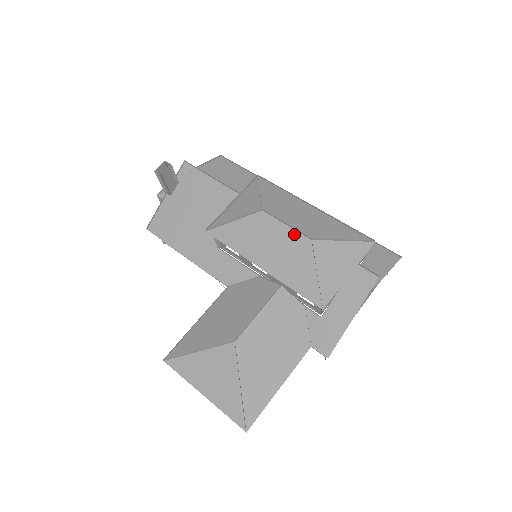
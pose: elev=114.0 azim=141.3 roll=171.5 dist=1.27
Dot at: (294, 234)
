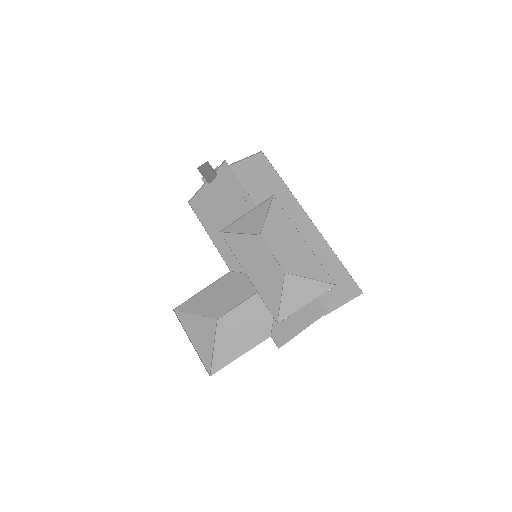
Dot at: (275, 263)
